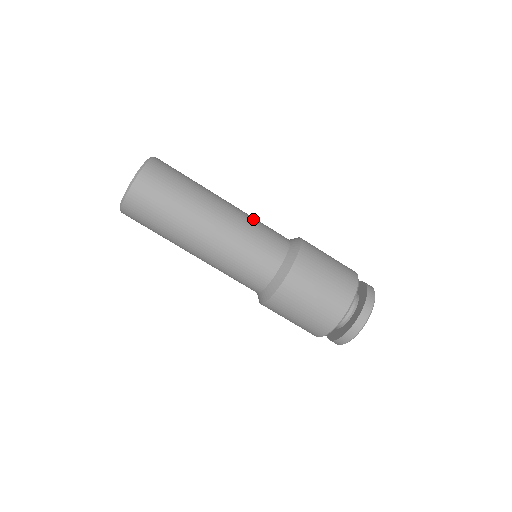
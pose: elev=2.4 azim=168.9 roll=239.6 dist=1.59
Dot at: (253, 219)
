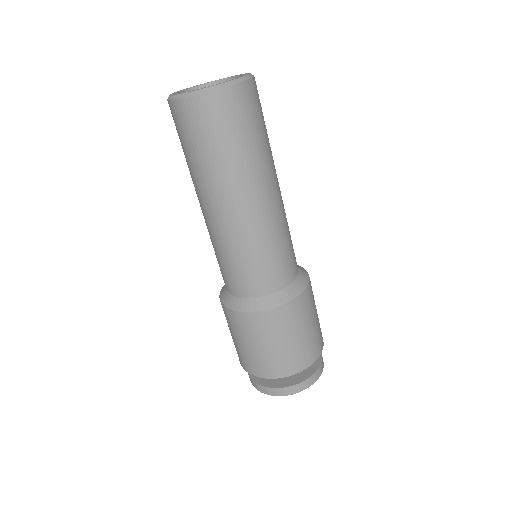
Dot at: (281, 233)
